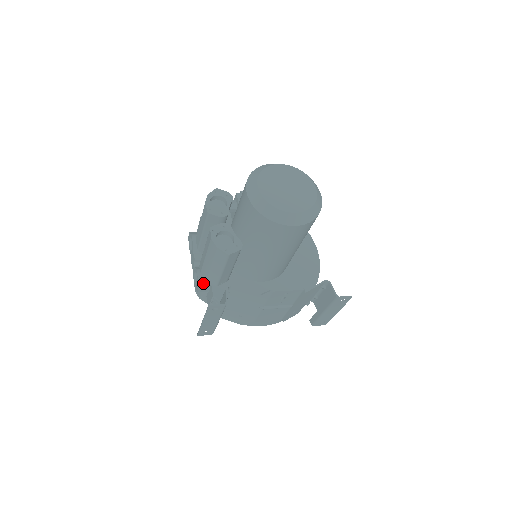
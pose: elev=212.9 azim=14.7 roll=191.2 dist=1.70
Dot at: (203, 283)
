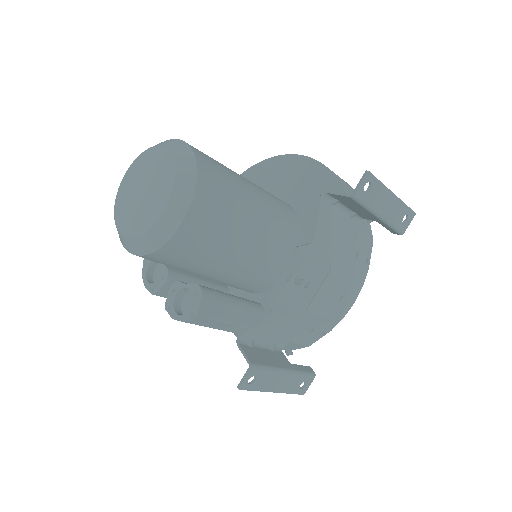
Dot at: occluded
